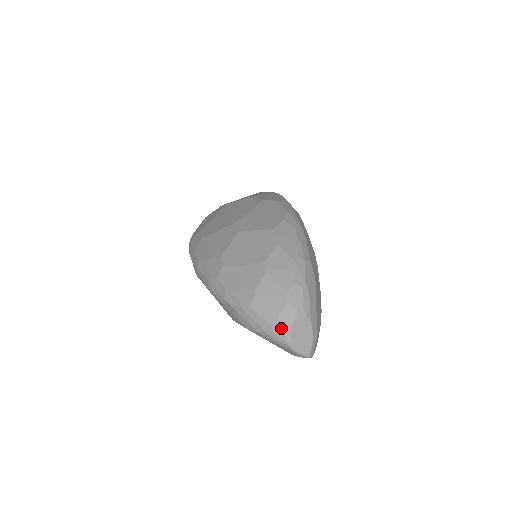
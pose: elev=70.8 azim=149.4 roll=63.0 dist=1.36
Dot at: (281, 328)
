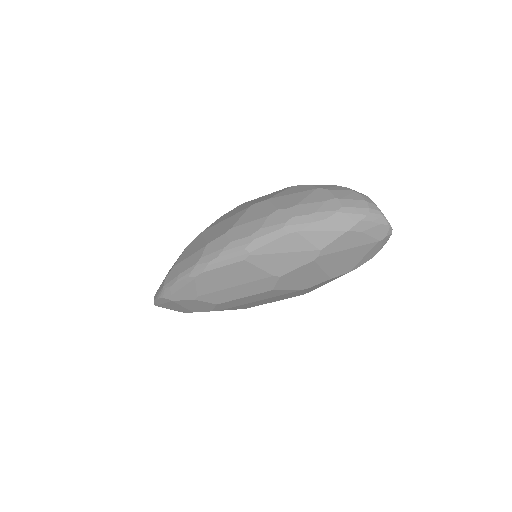
Dot at: (373, 207)
